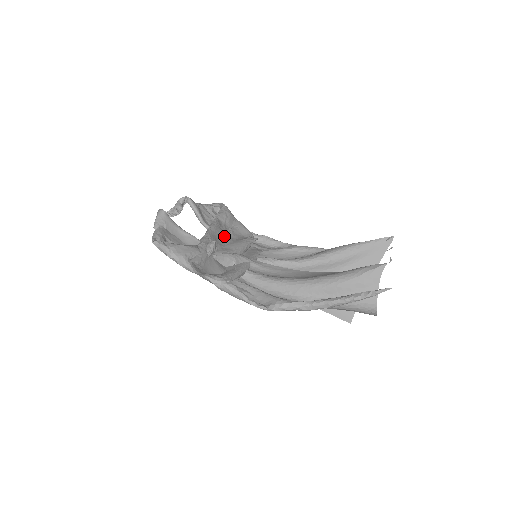
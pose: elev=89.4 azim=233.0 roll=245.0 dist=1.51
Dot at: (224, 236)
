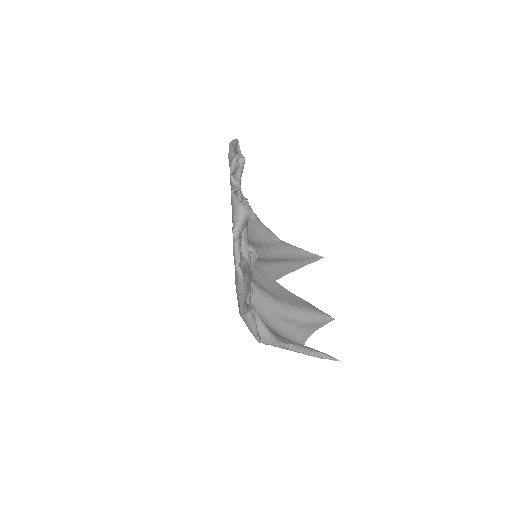
Dot at: occluded
